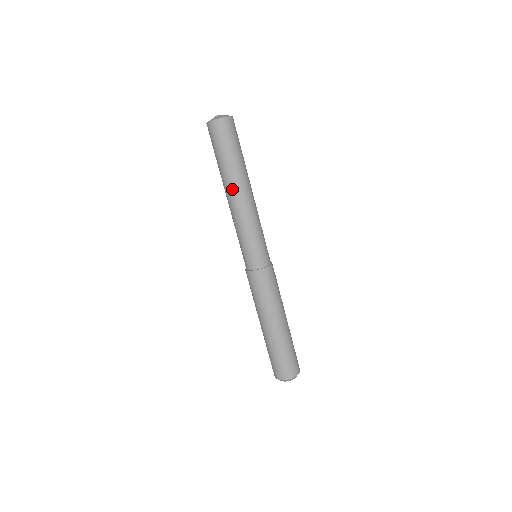
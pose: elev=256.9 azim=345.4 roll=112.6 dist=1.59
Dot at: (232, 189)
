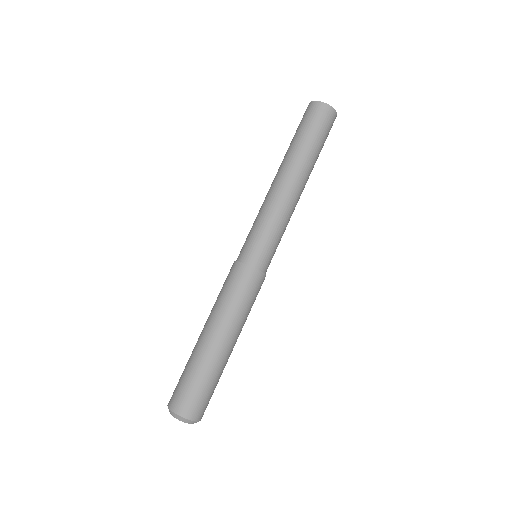
Dot at: (300, 176)
